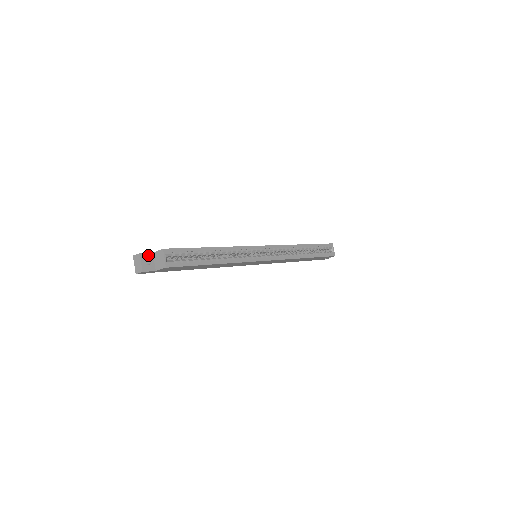
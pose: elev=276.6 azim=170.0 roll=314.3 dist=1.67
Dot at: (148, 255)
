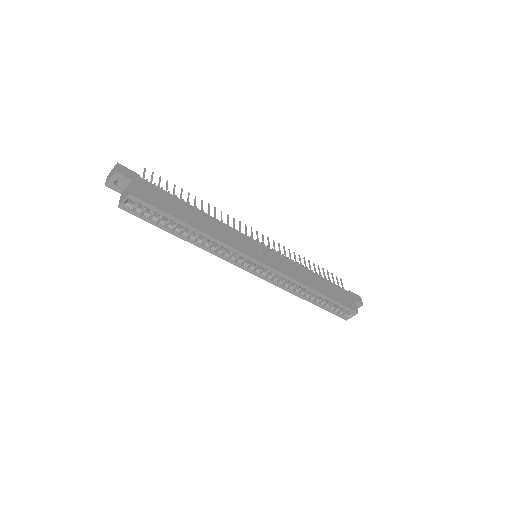
Dot at: (124, 178)
